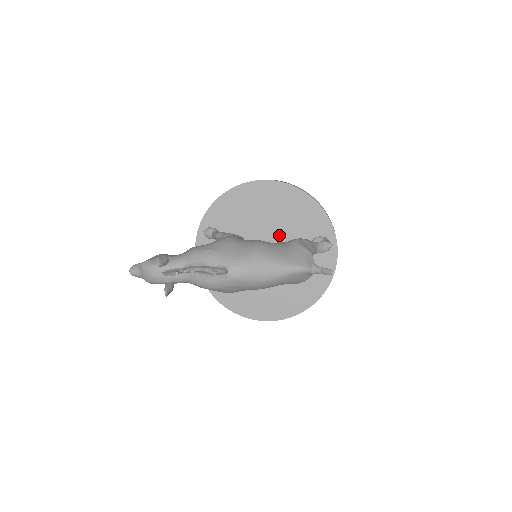
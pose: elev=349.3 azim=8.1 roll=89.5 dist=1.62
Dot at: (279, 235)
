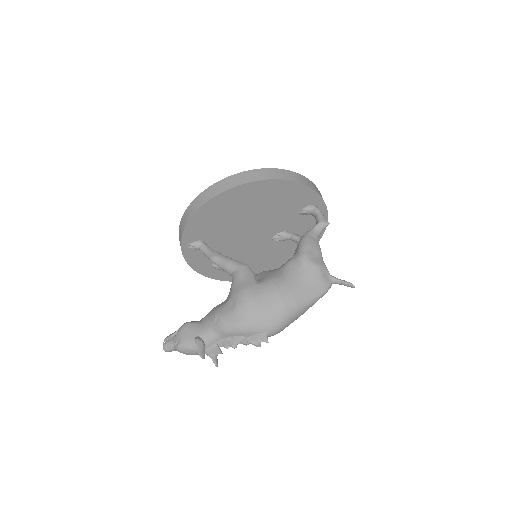
Dot at: (266, 220)
